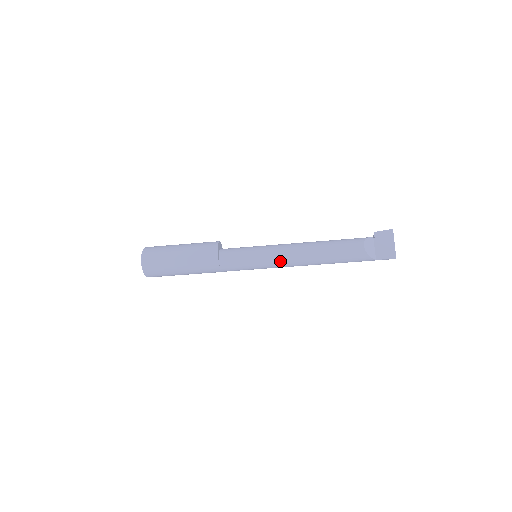
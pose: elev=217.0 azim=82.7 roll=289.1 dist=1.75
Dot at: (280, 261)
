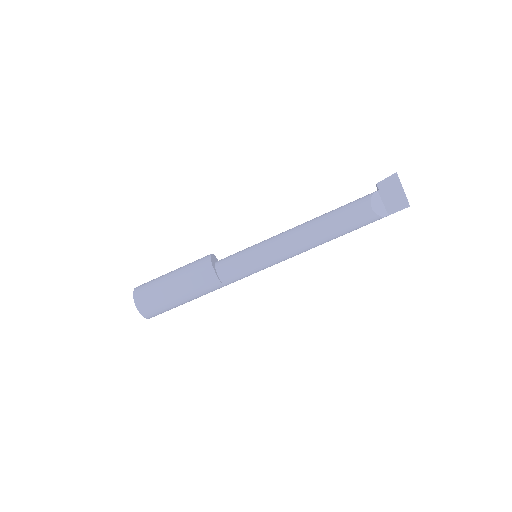
Dot at: (285, 256)
